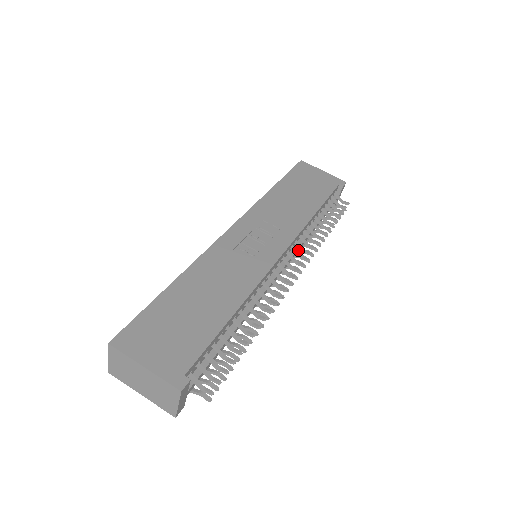
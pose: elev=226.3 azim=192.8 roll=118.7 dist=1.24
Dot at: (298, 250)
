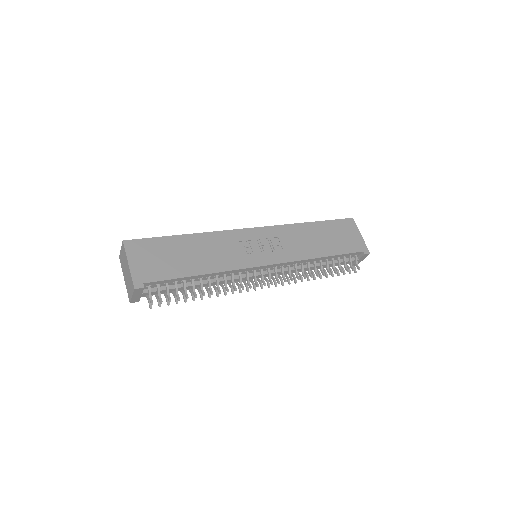
Dot at: occluded
